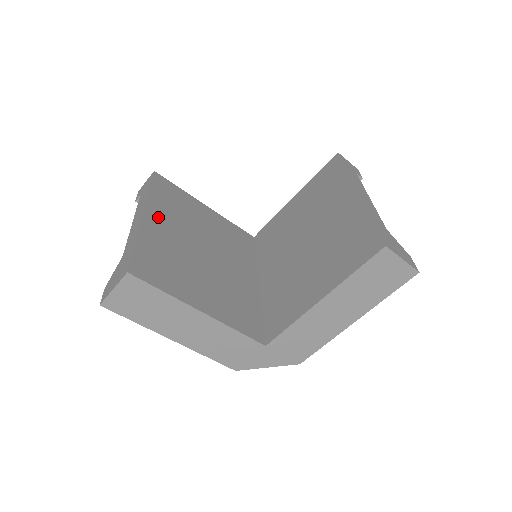
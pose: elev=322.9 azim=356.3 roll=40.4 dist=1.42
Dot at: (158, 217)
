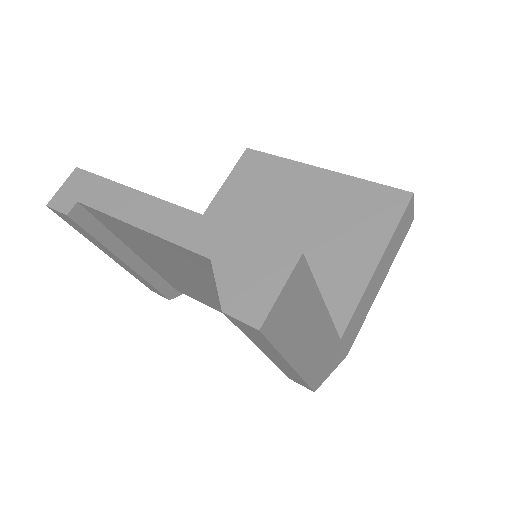
Dot at: occluded
